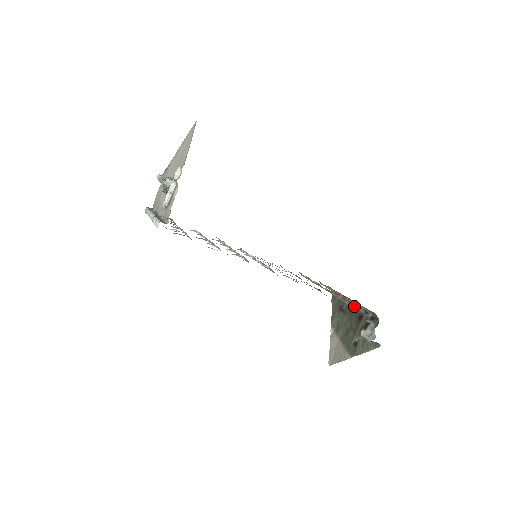
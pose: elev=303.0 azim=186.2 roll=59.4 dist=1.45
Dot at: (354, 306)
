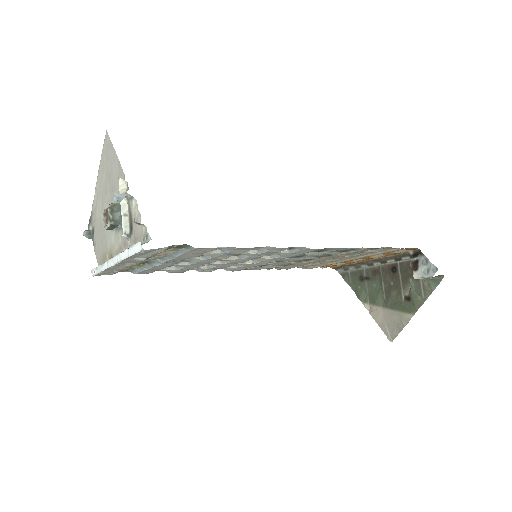
Dot at: (394, 249)
